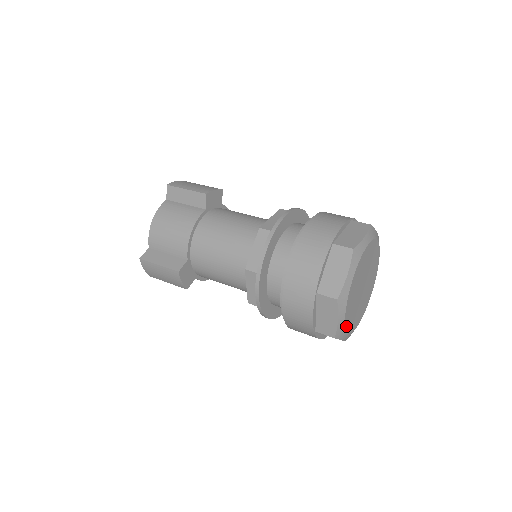
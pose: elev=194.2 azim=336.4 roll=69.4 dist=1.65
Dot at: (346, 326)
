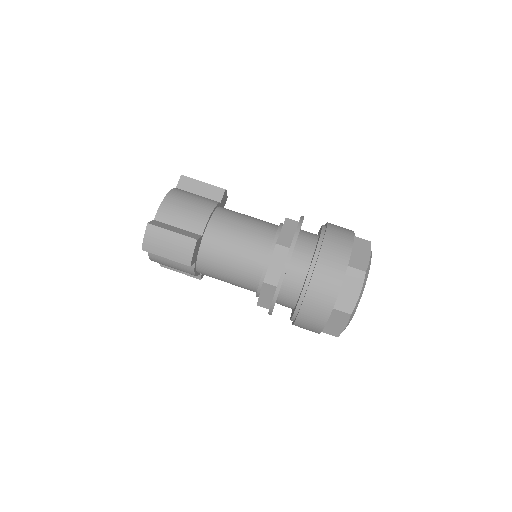
Dot at: occluded
